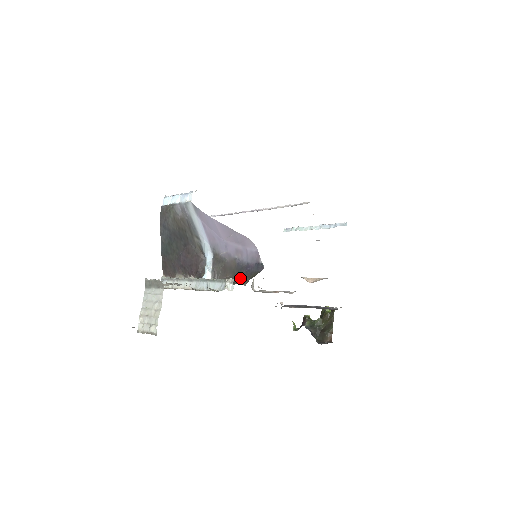
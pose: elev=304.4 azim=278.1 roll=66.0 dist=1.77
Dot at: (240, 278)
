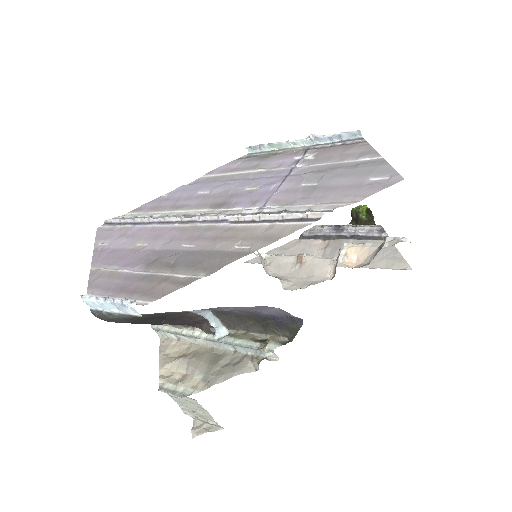
Dot at: (271, 328)
